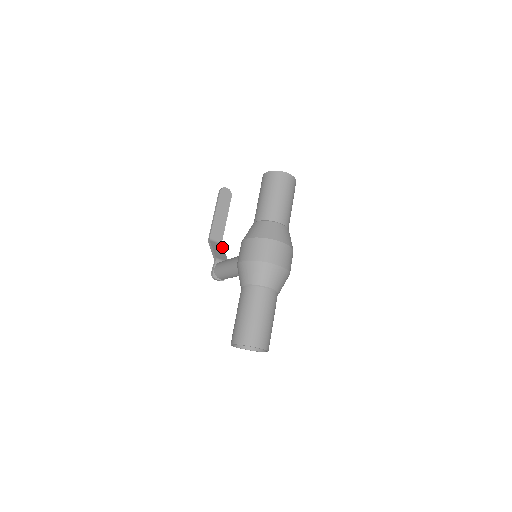
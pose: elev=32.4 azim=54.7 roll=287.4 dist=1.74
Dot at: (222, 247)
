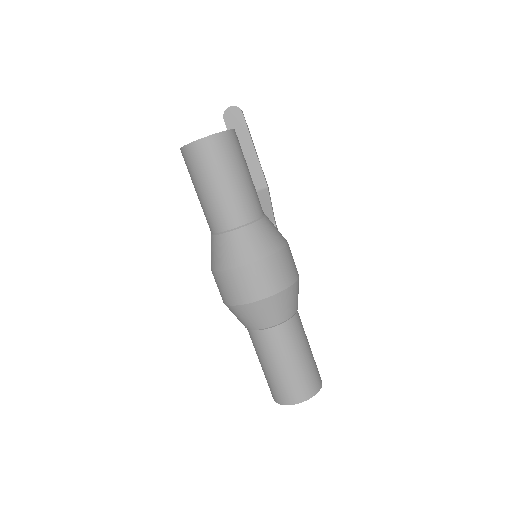
Dot at: (267, 194)
